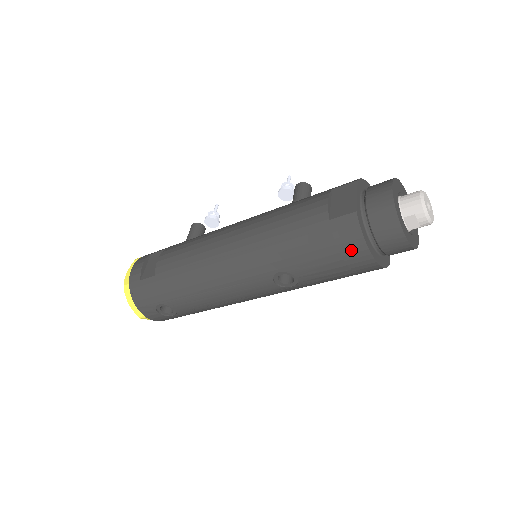
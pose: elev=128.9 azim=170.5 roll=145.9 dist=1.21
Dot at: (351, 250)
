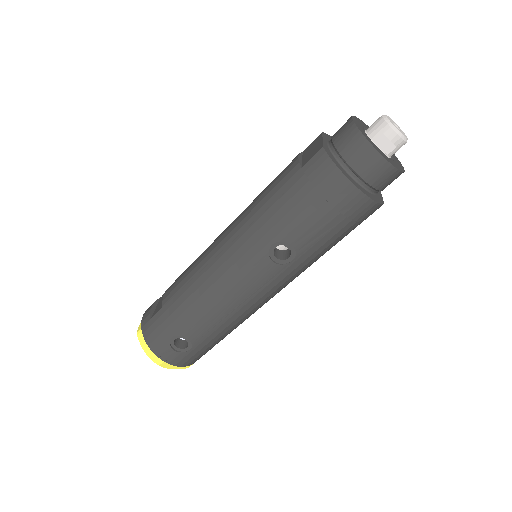
Dot at: (330, 186)
